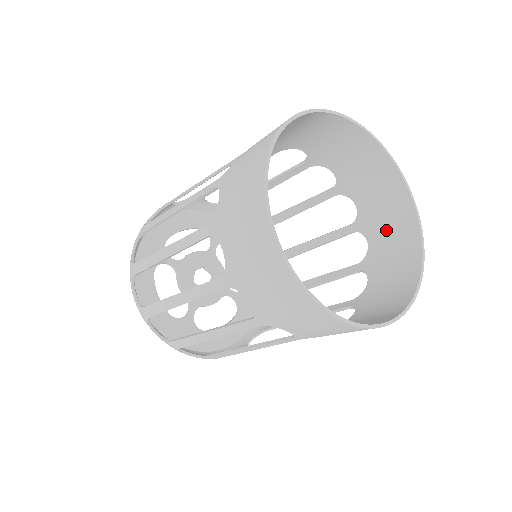
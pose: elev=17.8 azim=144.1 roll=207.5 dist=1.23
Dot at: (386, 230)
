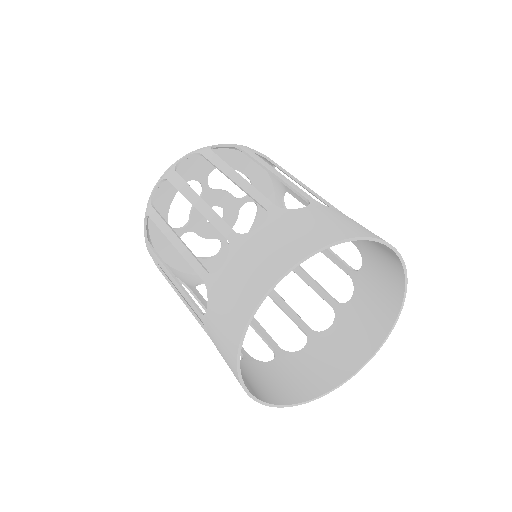
Dot at: (348, 336)
